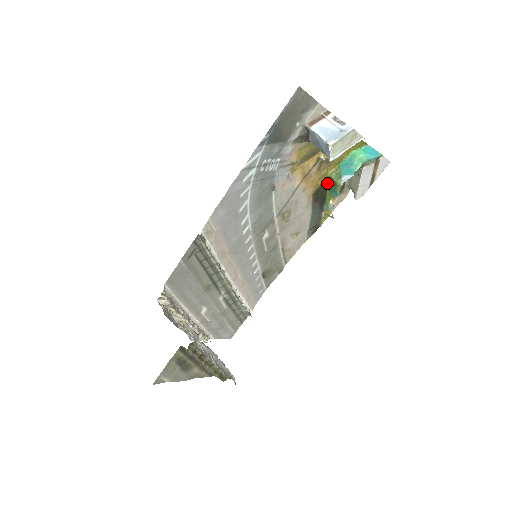
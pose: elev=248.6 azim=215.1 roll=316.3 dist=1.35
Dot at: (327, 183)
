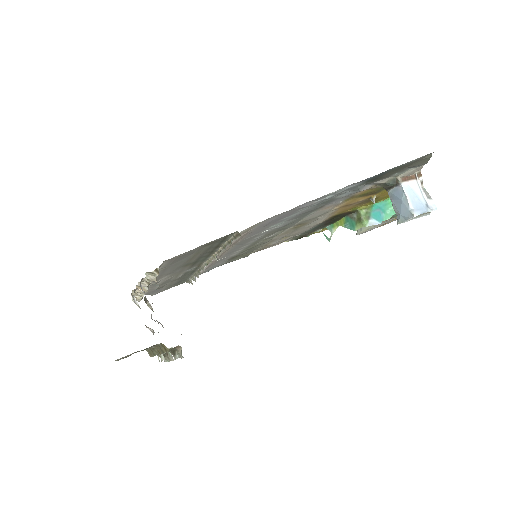
Dot at: (350, 213)
